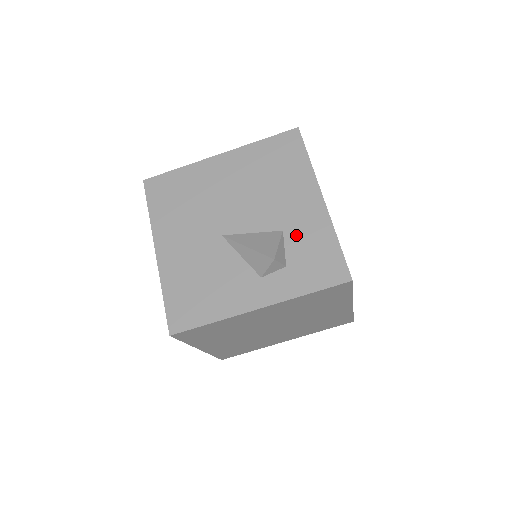
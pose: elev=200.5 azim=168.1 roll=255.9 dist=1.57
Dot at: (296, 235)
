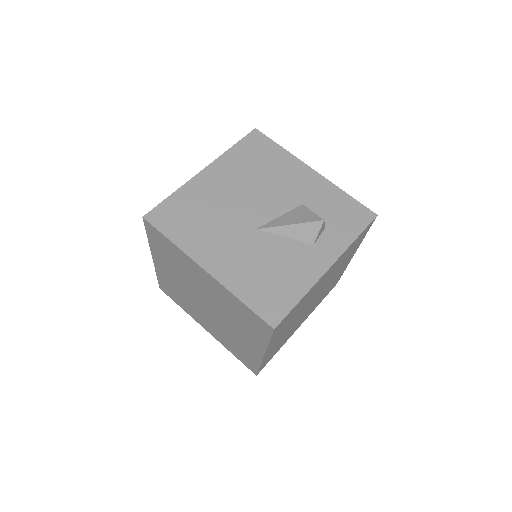
Dot at: (315, 203)
